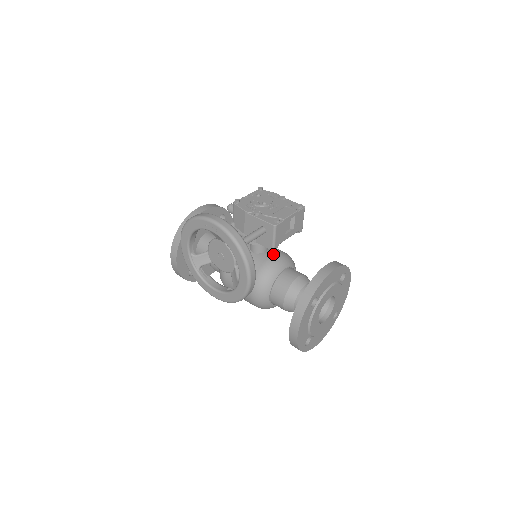
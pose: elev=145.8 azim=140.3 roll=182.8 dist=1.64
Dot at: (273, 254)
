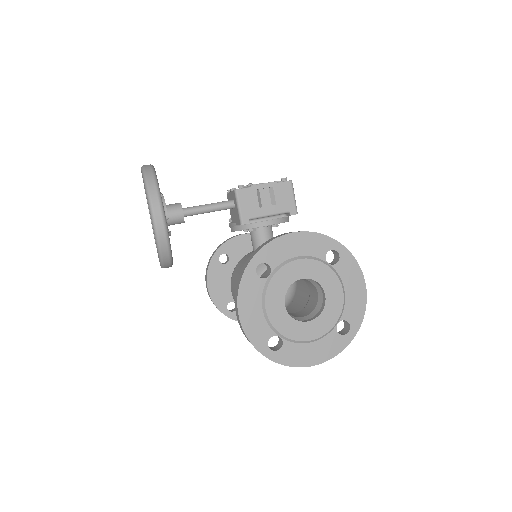
Dot at: occluded
